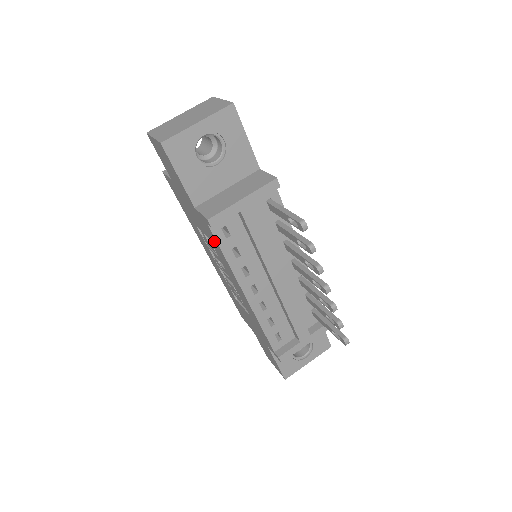
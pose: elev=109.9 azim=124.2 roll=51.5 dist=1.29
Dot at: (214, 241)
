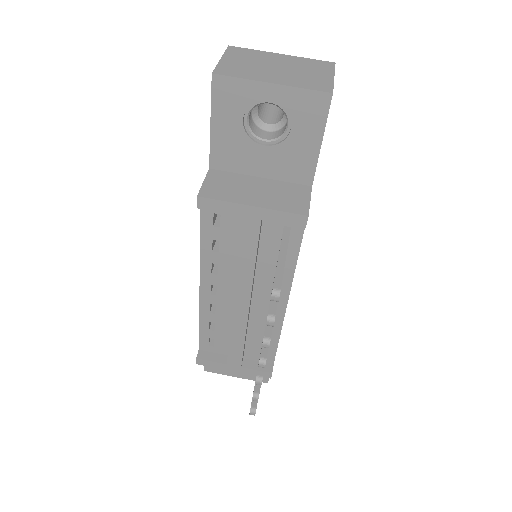
Dot at: occluded
